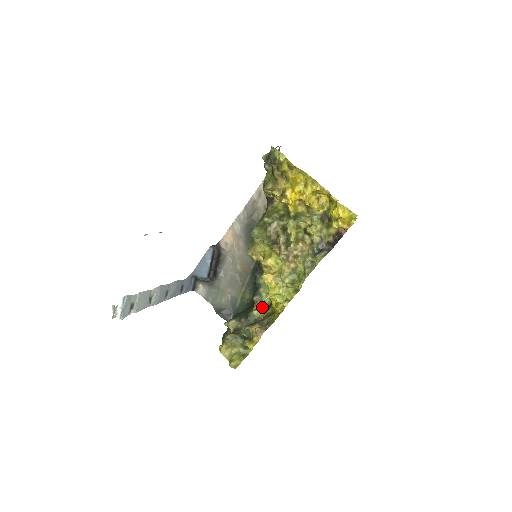
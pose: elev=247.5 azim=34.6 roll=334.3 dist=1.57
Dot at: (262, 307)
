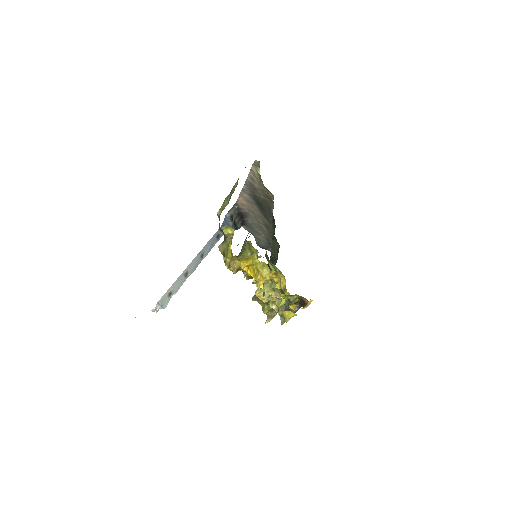
Dot at: occluded
